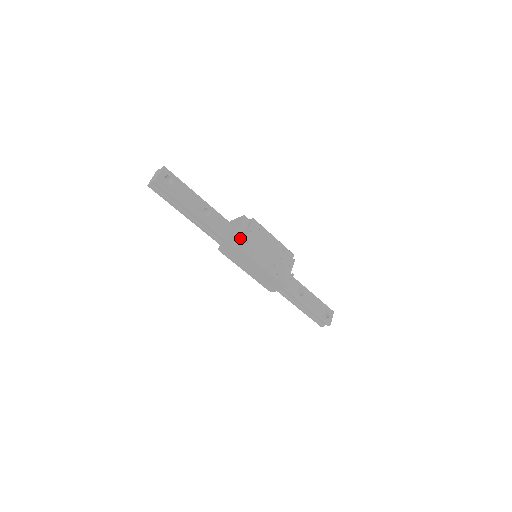
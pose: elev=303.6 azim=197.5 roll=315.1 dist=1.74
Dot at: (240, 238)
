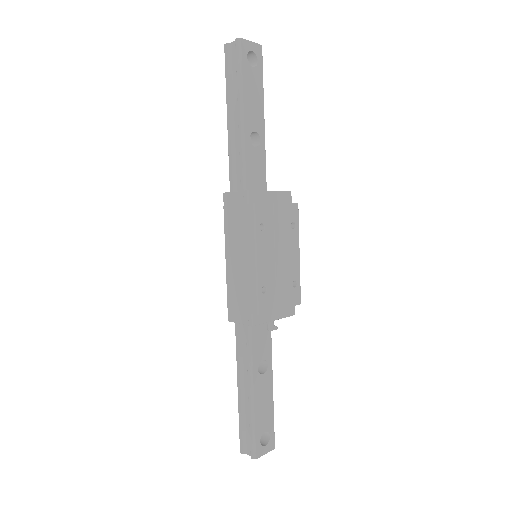
Dot at: (263, 200)
